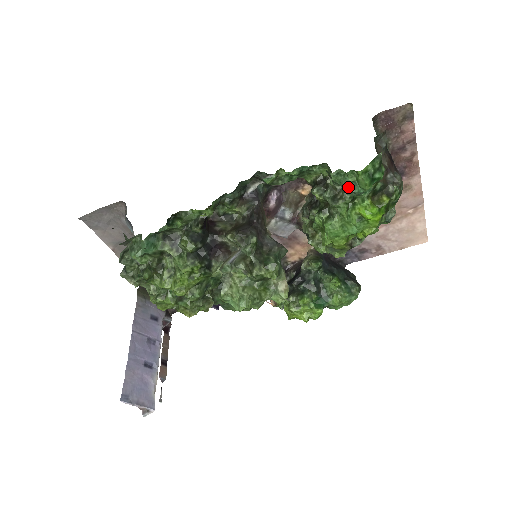
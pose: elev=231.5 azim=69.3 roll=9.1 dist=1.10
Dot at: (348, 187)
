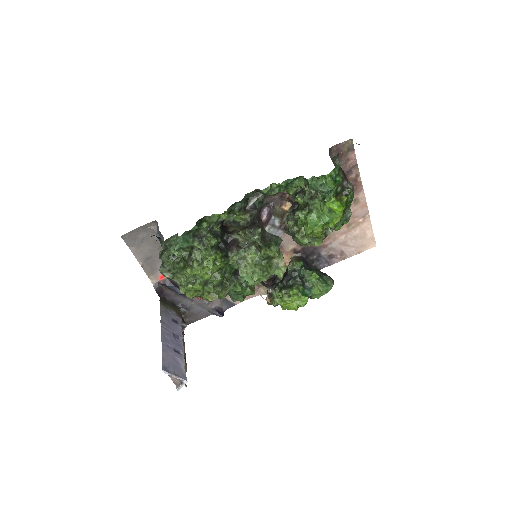
Dot at: (320, 188)
